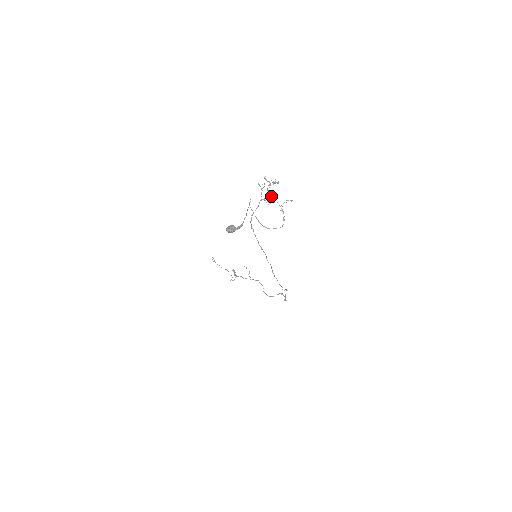
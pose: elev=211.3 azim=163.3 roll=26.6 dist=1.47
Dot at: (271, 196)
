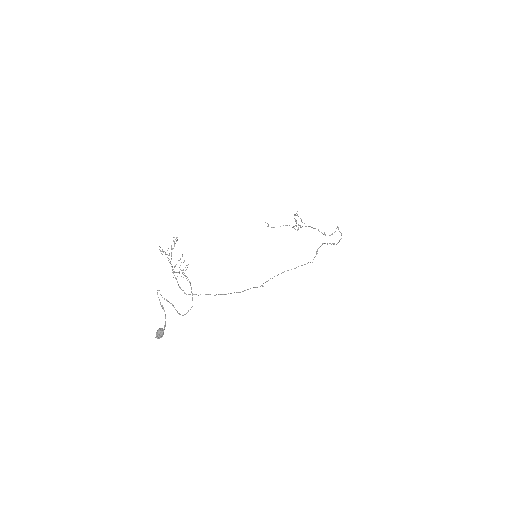
Dot at: occluded
